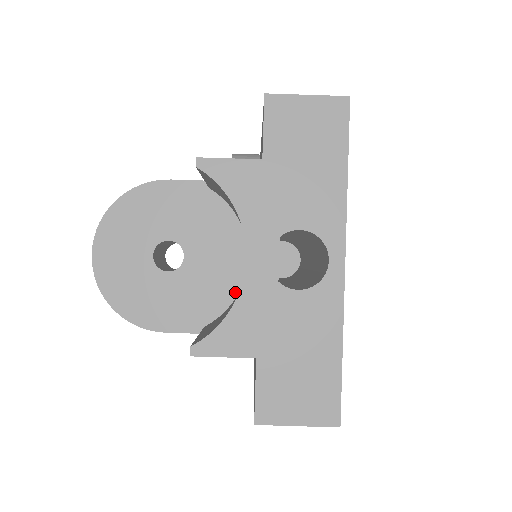
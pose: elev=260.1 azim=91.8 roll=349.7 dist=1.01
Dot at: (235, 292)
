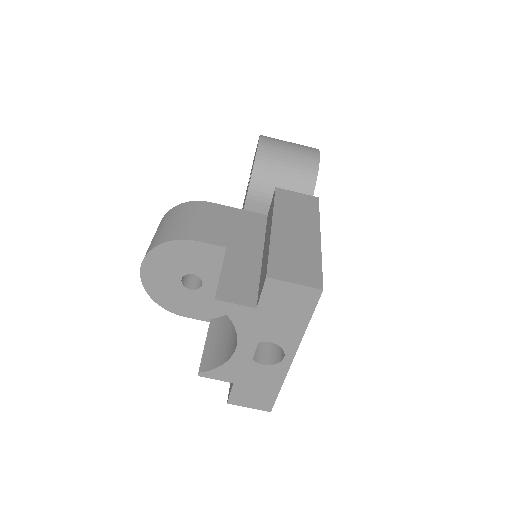
Dot at: occluded
